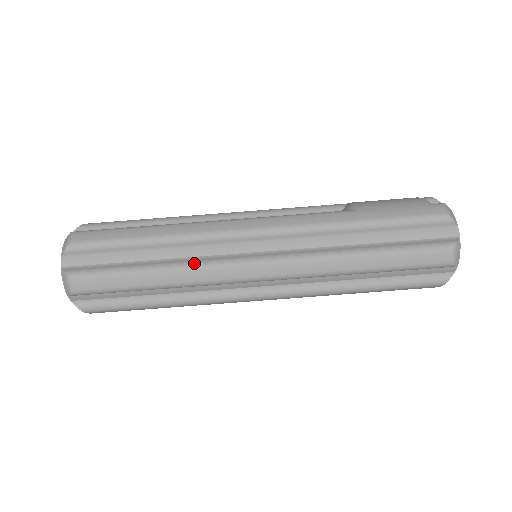
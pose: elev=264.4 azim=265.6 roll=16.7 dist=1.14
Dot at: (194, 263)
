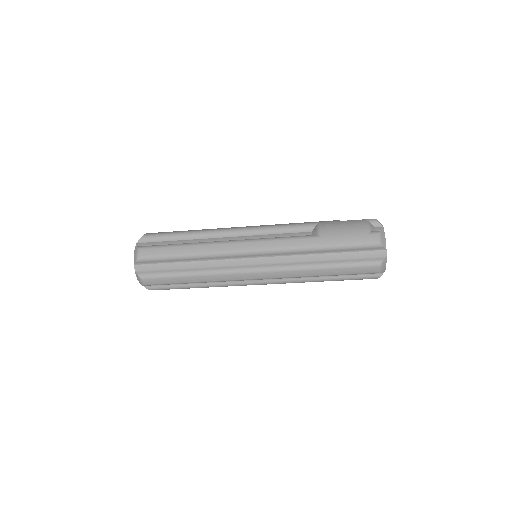
Dot at: (215, 271)
